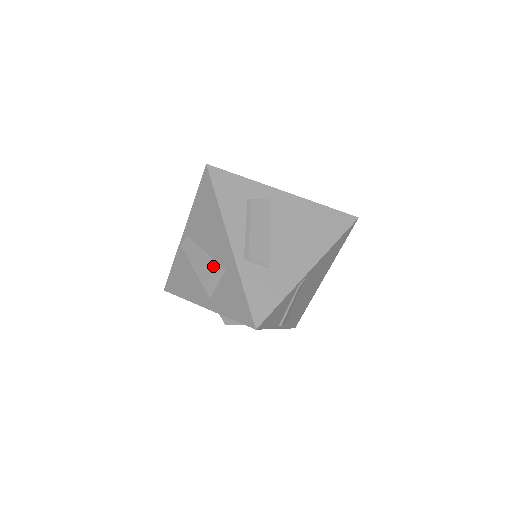
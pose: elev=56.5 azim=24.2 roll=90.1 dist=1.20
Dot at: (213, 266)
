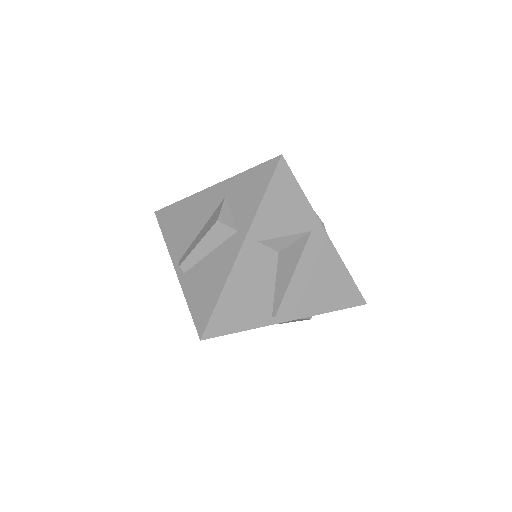
Dot at: (215, 213)
